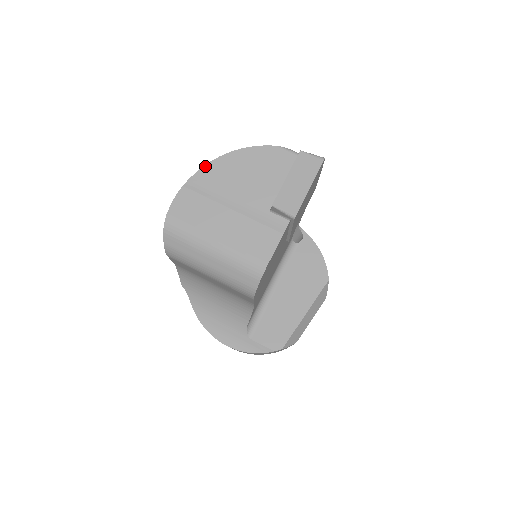
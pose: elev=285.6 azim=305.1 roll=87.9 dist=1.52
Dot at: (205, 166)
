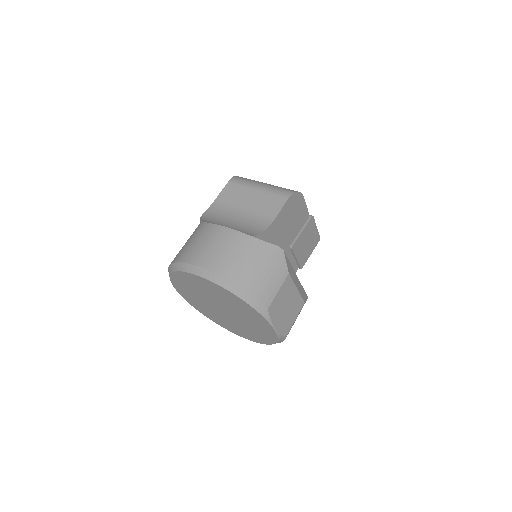
Dot at: occluded
